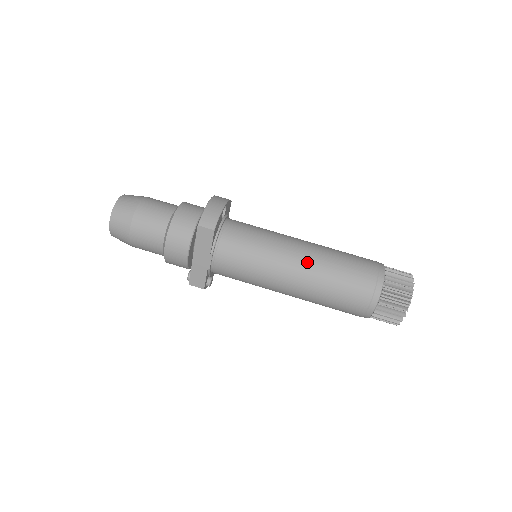
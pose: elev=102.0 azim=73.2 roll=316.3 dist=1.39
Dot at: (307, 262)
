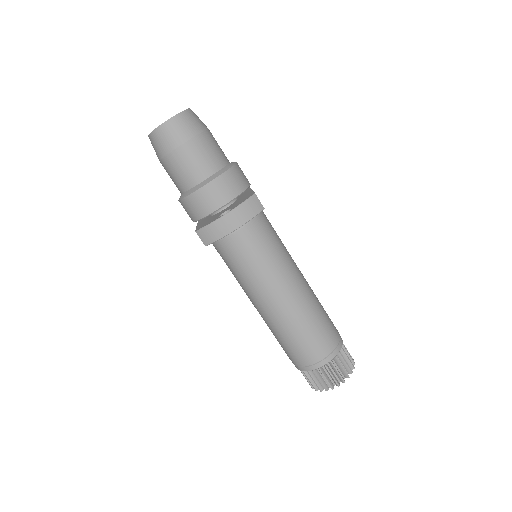
Dot at: (269, 314)
